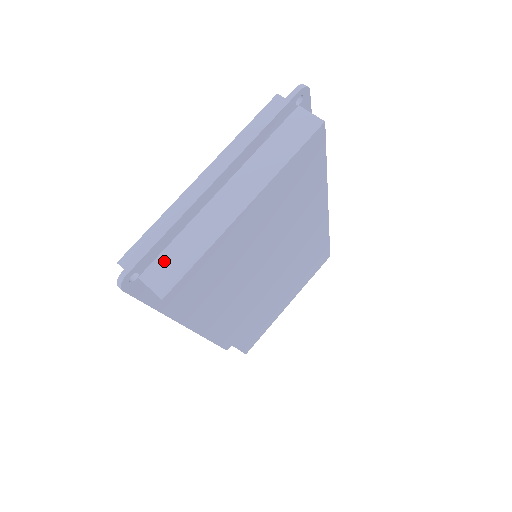
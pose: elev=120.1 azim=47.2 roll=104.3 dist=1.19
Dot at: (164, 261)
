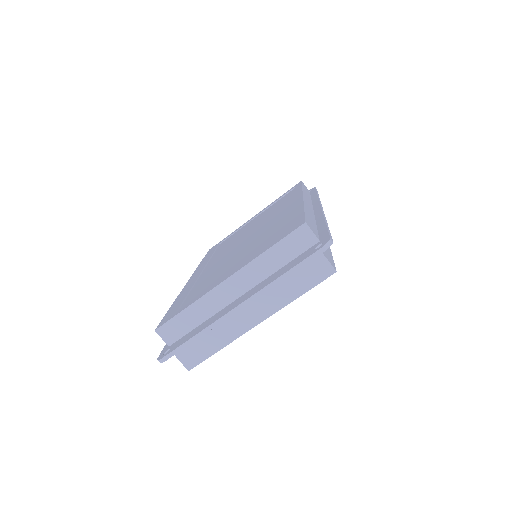
Dot at: (192, 346)
